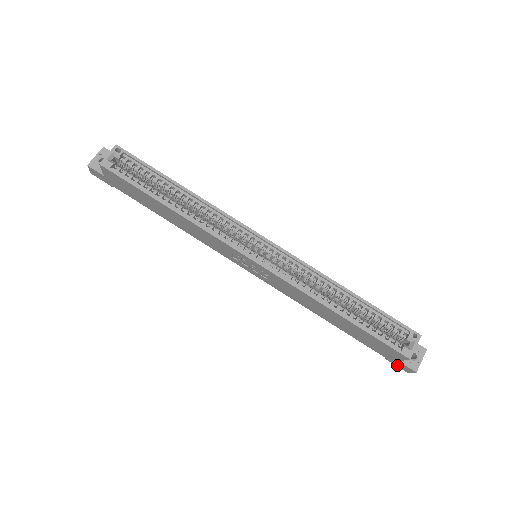
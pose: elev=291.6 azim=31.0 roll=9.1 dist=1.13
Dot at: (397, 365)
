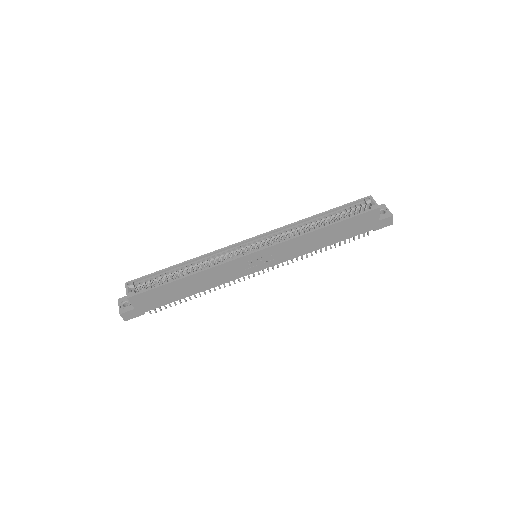
Dot at: (383, 226)
